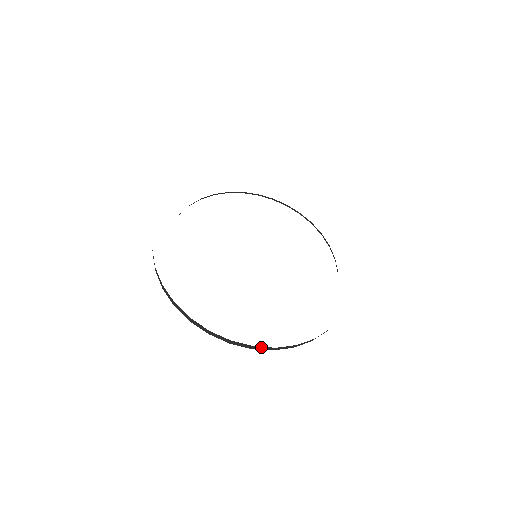
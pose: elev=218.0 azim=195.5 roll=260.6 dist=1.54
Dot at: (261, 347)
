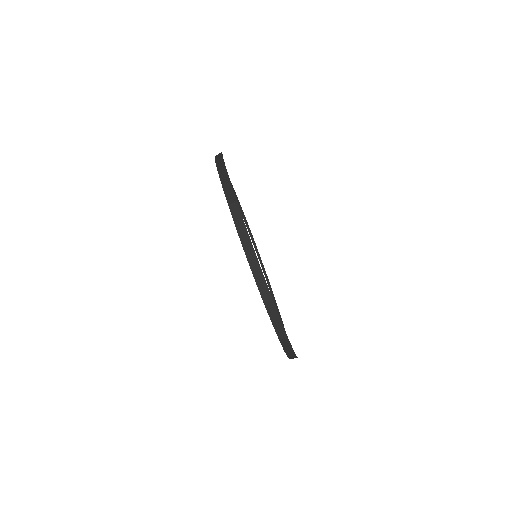
Dot at: (295, 356)
